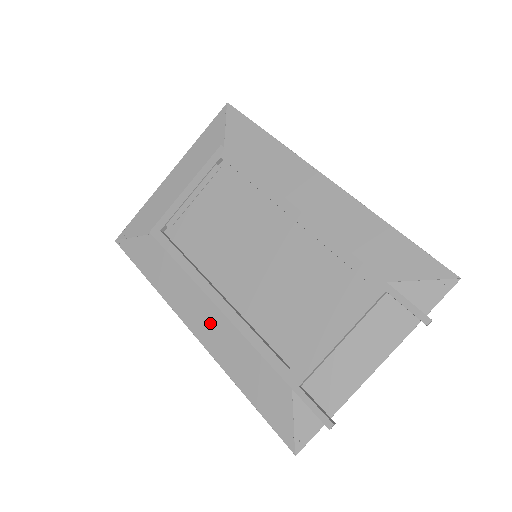
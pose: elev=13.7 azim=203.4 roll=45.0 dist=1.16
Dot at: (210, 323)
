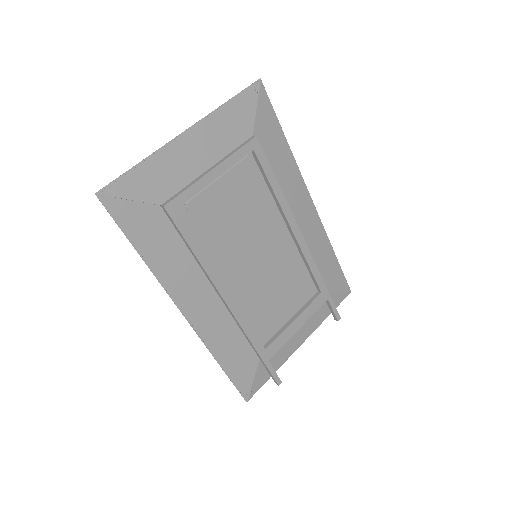
Dot at: (207, 310)
